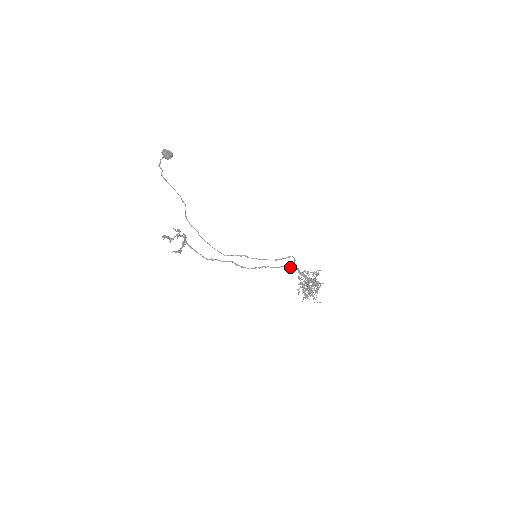
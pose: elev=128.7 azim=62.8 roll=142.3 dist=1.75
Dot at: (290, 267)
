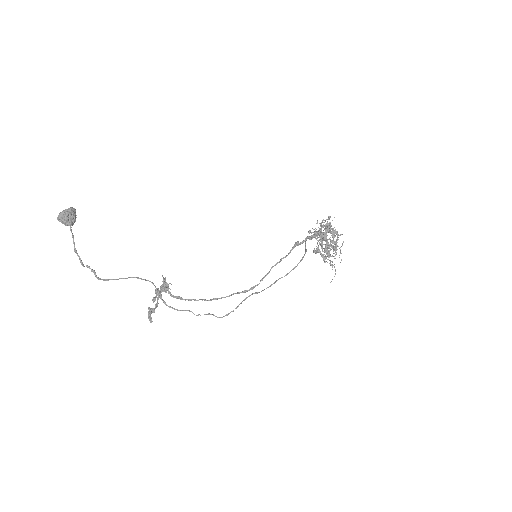
Dot at: (299, 244)
